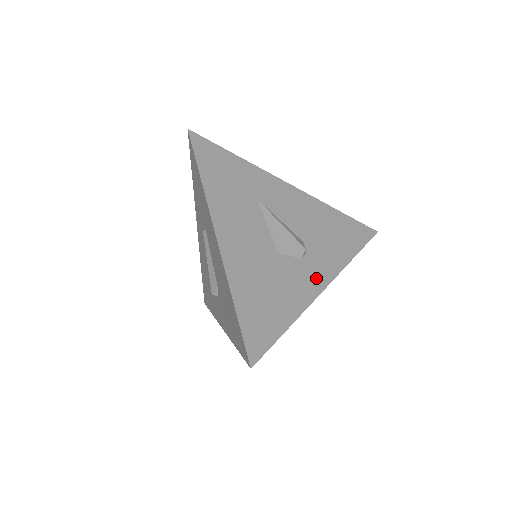
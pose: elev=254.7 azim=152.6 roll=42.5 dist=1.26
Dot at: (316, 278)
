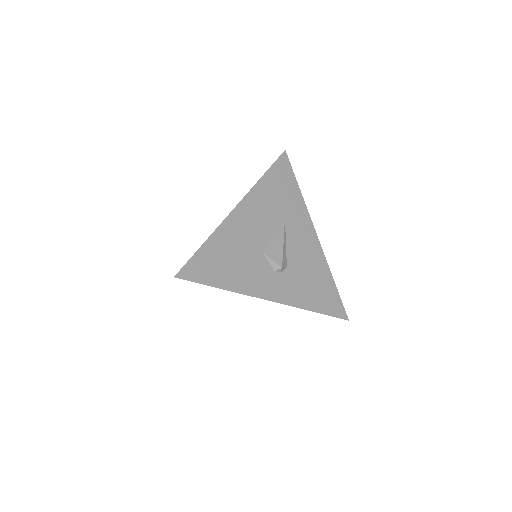
Dot at: (271, 290)
